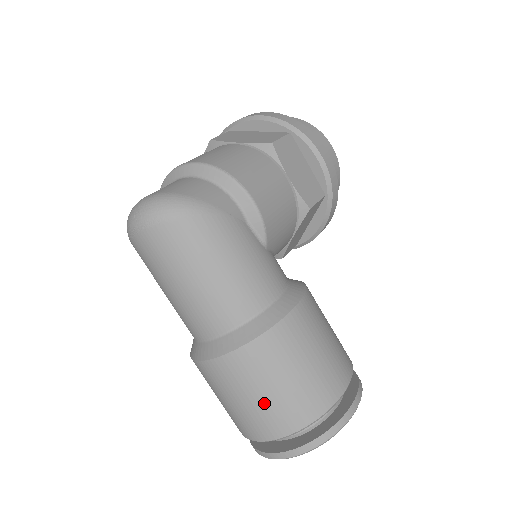
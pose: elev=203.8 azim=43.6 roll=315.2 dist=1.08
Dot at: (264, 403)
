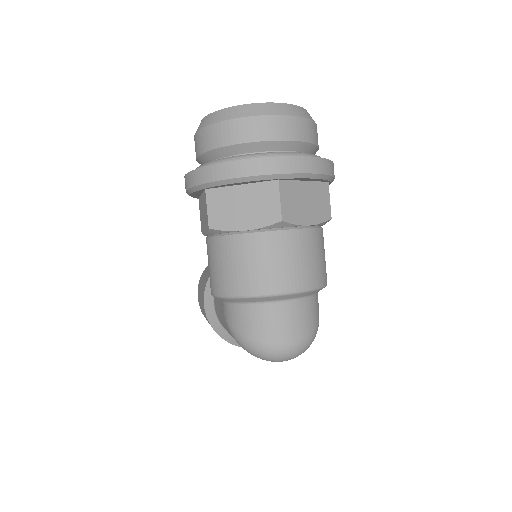
Dot at: occluded
